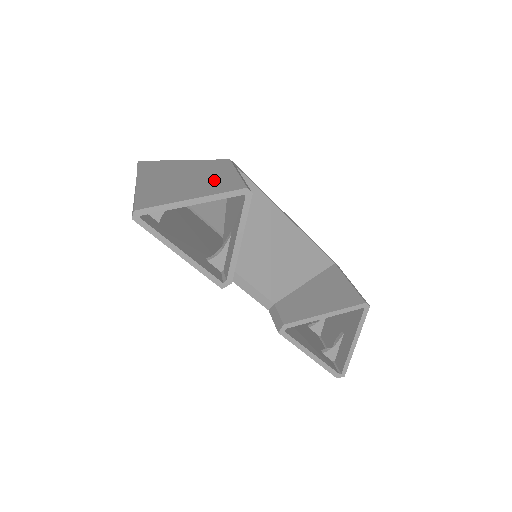
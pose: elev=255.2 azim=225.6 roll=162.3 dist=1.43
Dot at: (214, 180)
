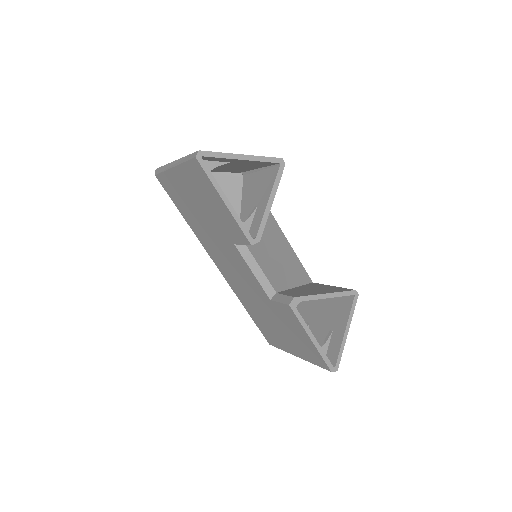
Dot at: occluded
